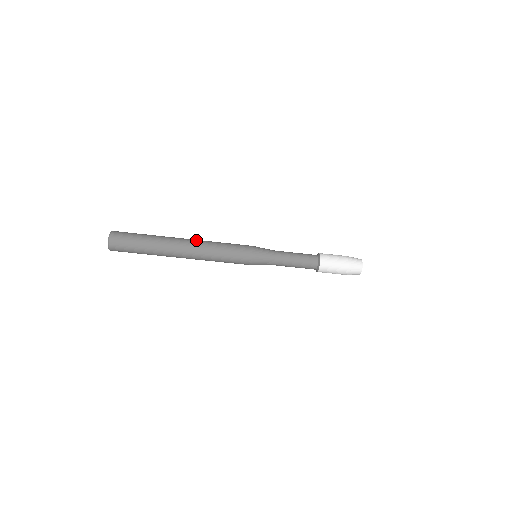
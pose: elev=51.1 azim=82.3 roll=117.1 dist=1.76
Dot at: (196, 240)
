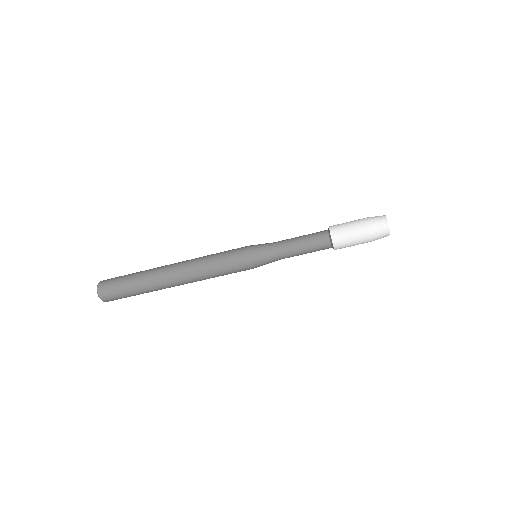
Dot at: (186, 260)
